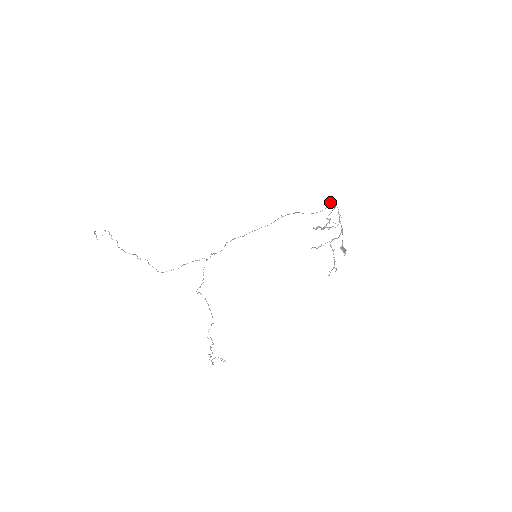
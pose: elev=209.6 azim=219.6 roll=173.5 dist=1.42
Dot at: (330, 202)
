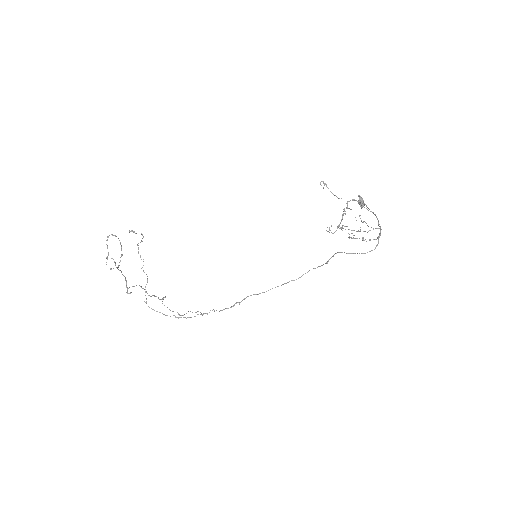
Dot at: (376, 245)
